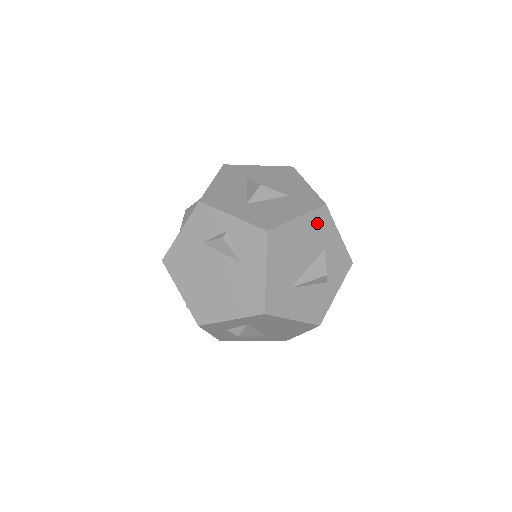
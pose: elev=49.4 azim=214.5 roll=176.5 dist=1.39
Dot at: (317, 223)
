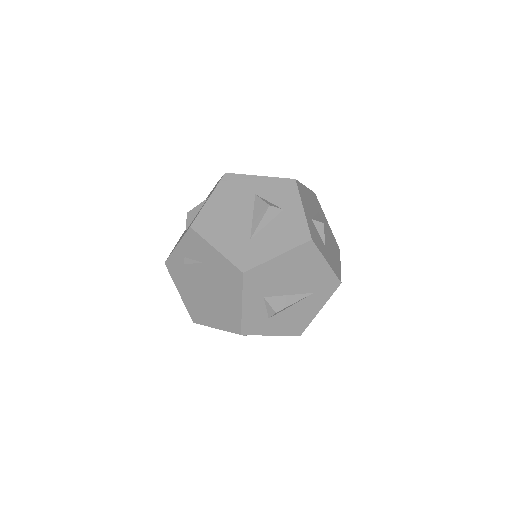
Dot at: (230, 188)
